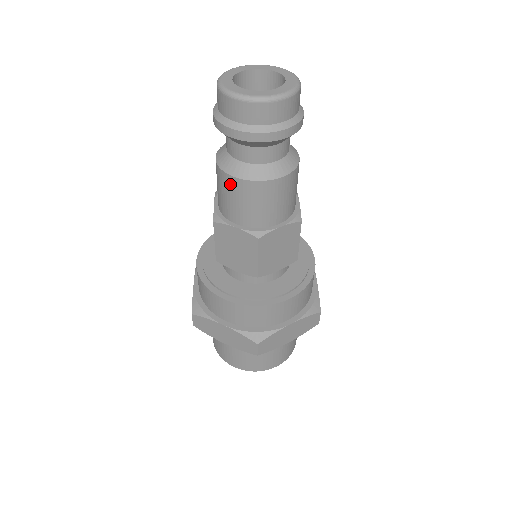
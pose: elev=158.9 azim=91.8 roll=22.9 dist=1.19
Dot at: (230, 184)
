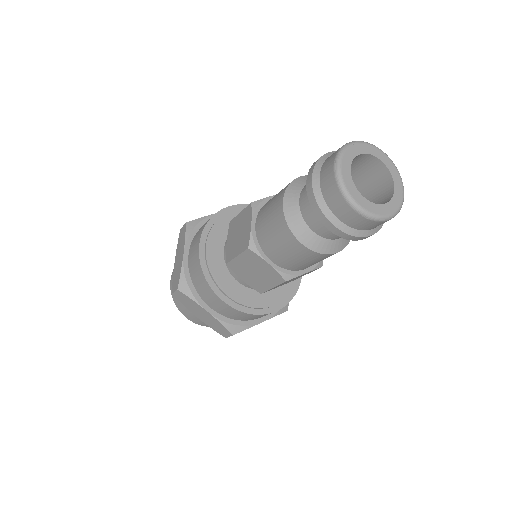
Dot at: (325, 257)
